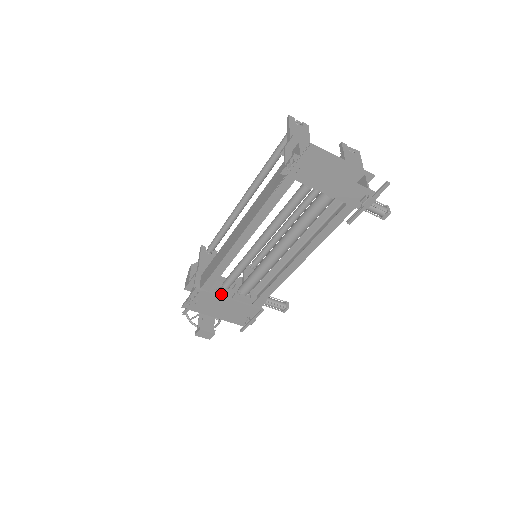
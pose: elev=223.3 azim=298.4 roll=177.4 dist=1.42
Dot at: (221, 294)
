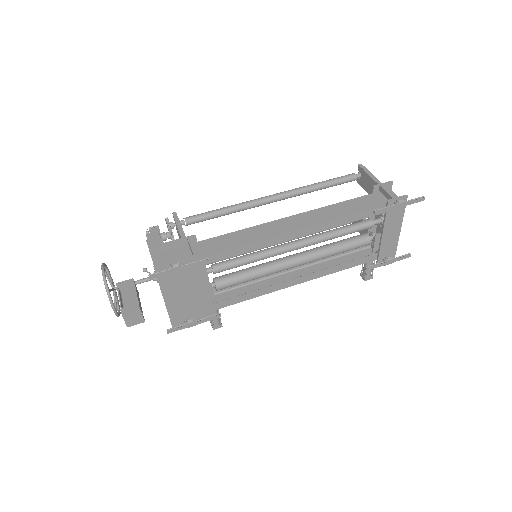
Dot at: occluded
